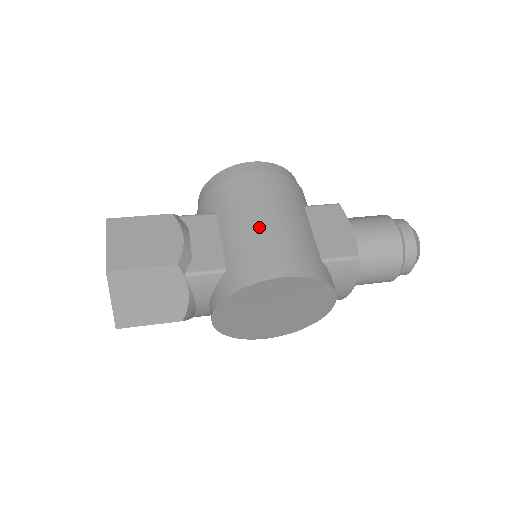
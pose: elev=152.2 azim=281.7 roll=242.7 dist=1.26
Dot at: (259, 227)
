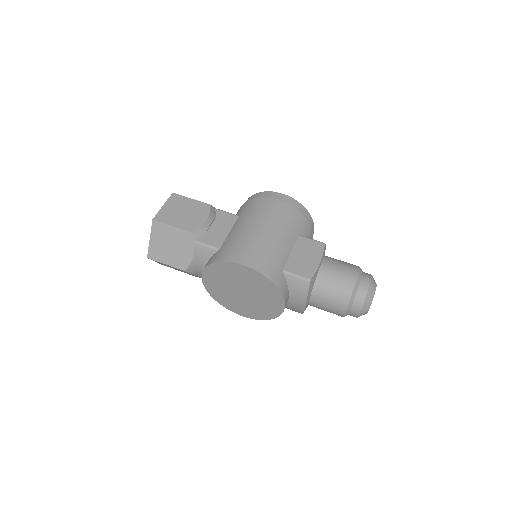
Dot at: (252, 232)
